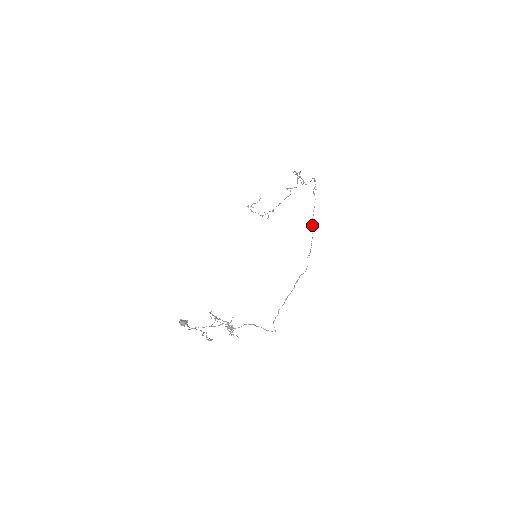
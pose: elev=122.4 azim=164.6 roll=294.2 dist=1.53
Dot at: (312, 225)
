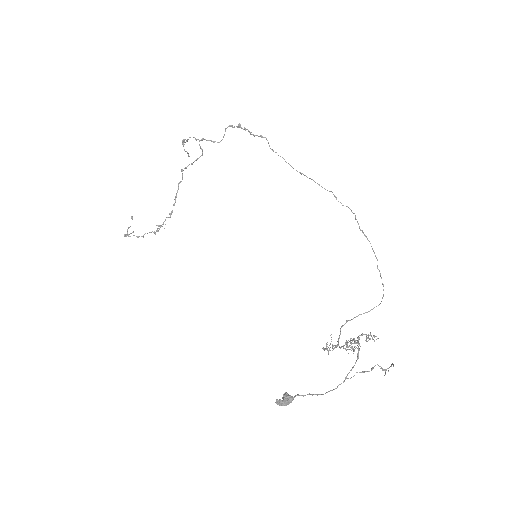
Dot at: occluded
